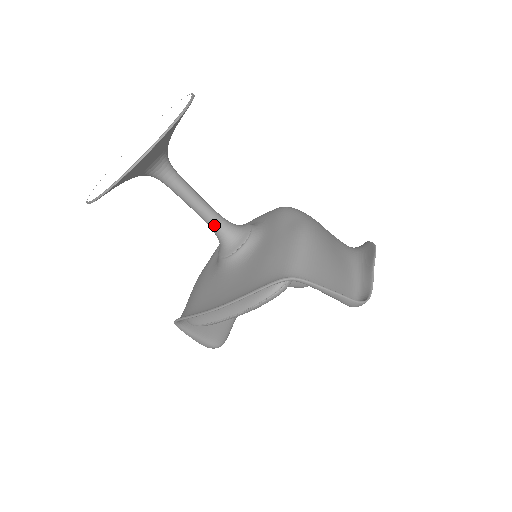
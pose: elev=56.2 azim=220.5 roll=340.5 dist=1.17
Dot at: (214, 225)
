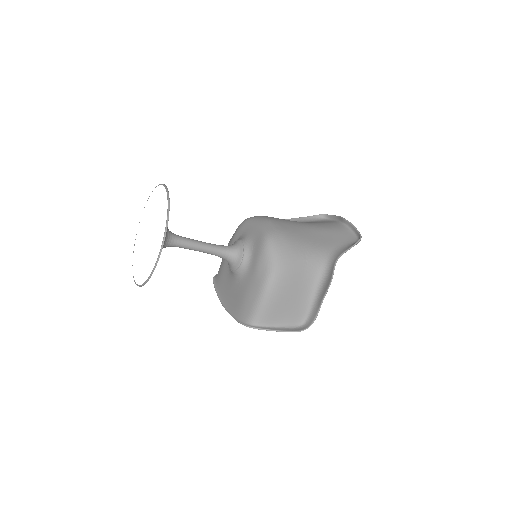
Dot at: occluded
